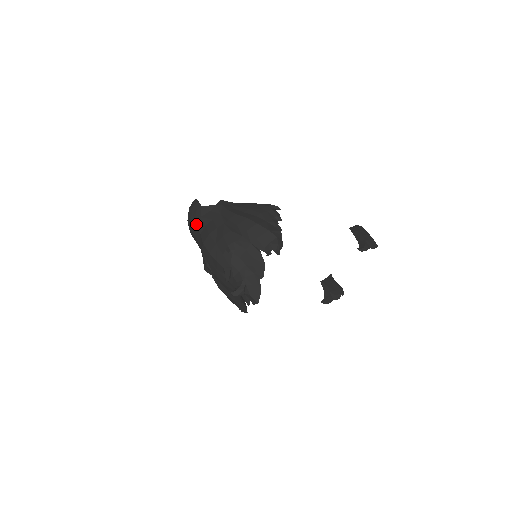
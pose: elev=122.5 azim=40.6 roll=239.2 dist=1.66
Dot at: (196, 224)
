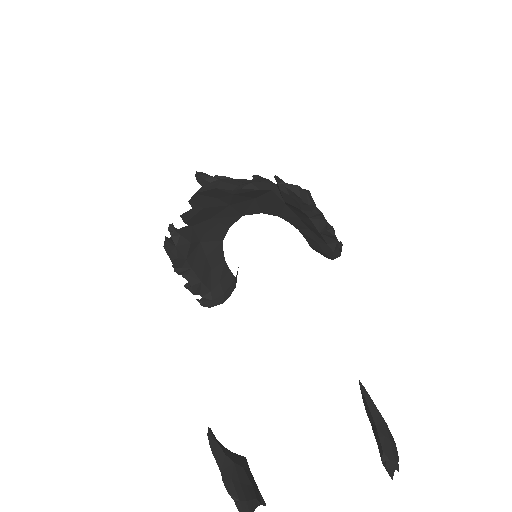
Dot at: occluded
